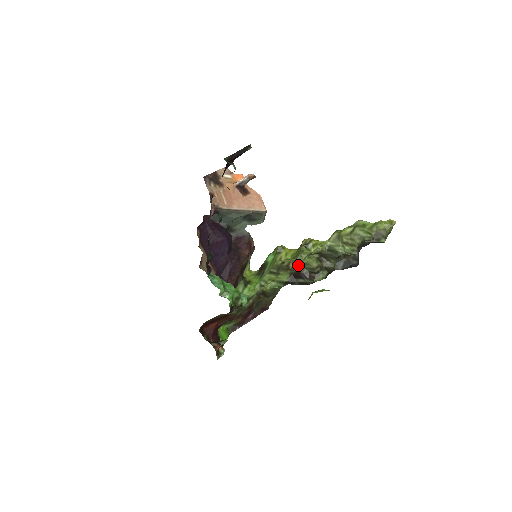
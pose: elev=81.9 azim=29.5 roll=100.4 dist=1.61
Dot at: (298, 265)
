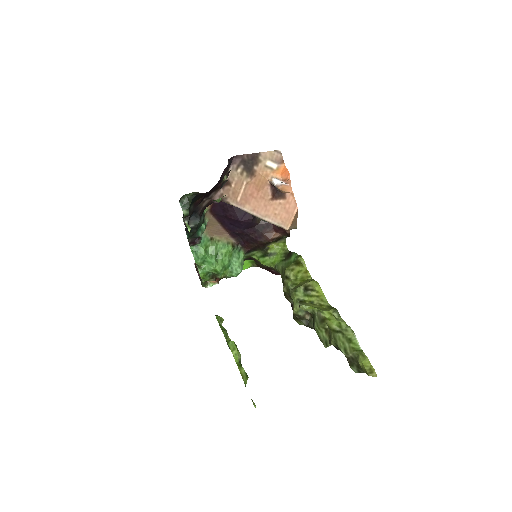
Dot at: (289, 294)
